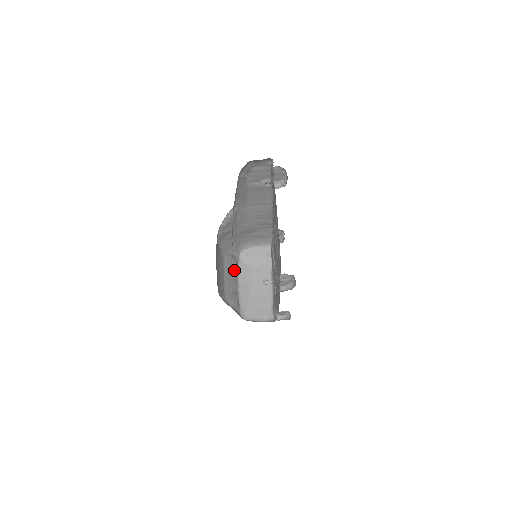
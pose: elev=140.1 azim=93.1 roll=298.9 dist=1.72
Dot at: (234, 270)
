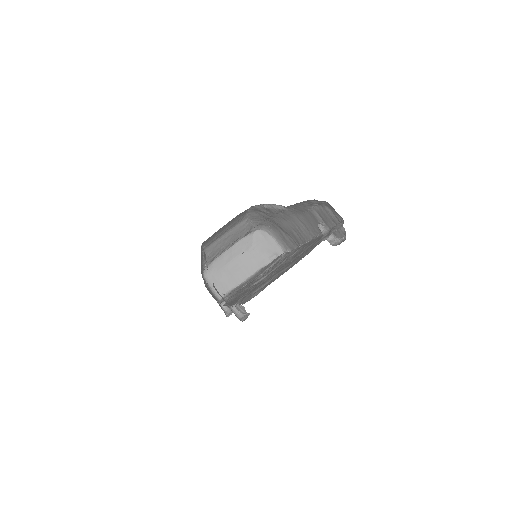
Dot at: (239, 236)
